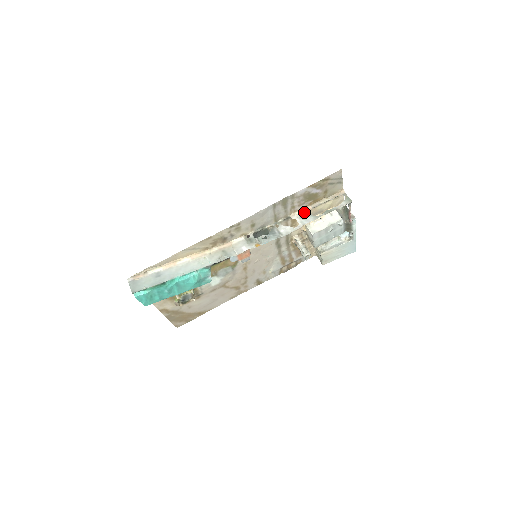
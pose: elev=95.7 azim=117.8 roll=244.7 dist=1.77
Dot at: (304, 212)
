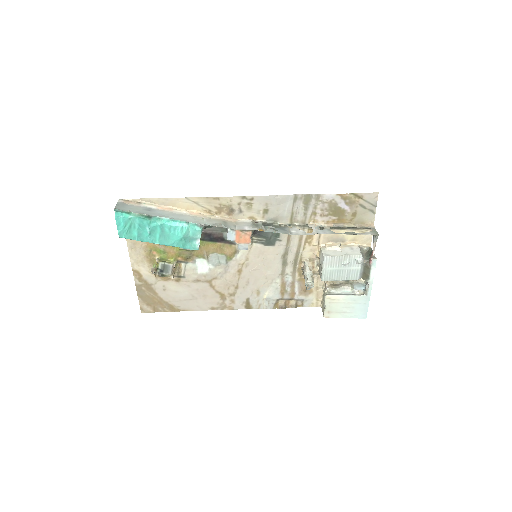
Dot at: (324, 226)
